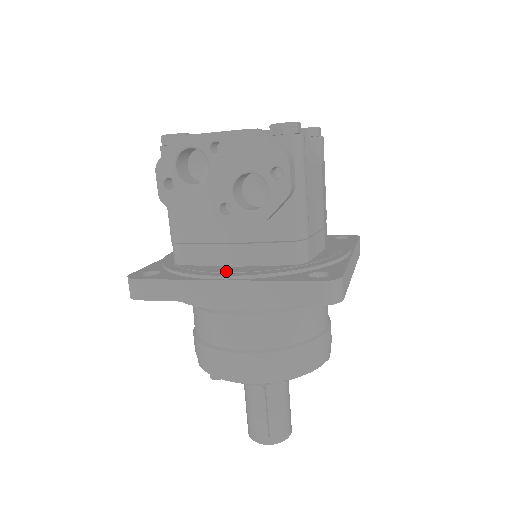
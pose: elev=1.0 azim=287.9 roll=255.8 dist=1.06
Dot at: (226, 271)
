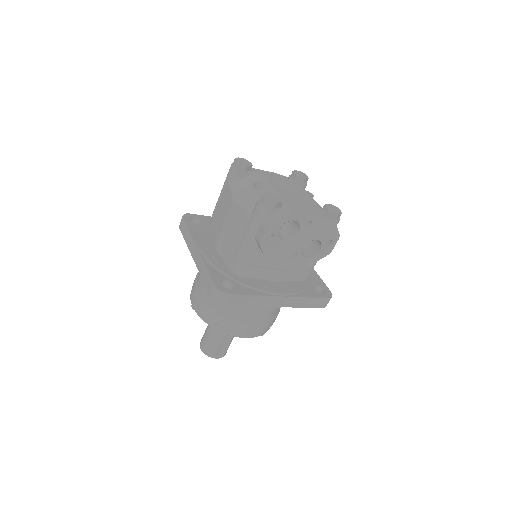
Dot at: (279, 287)
